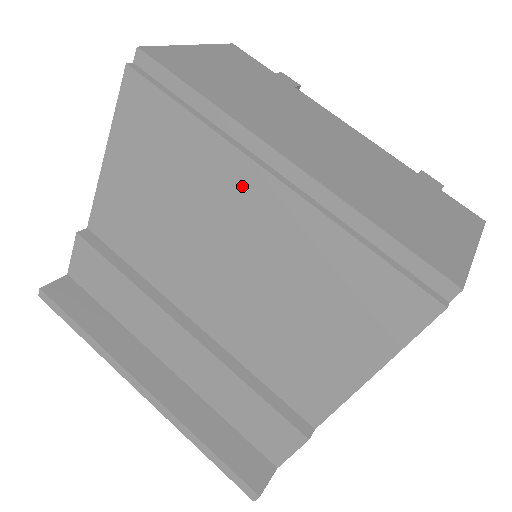
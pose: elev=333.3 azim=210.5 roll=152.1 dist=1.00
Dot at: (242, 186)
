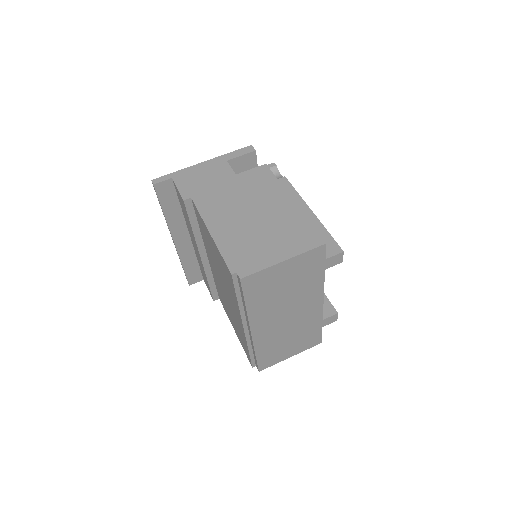
Dot at: (237, 312)
